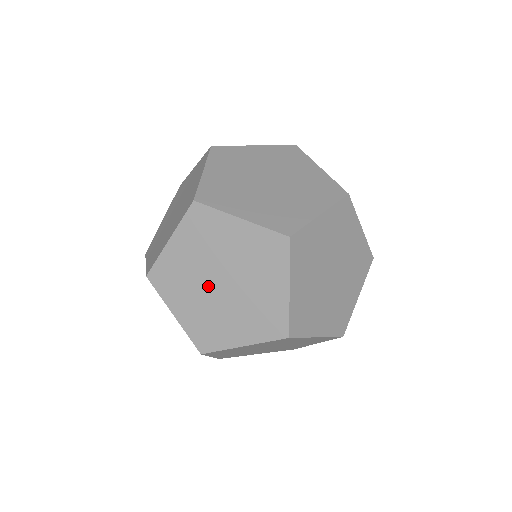
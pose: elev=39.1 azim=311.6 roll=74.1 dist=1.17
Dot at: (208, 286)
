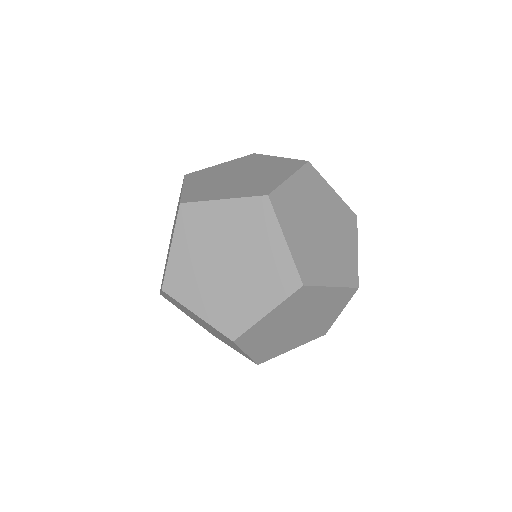
Dot at: occluded
